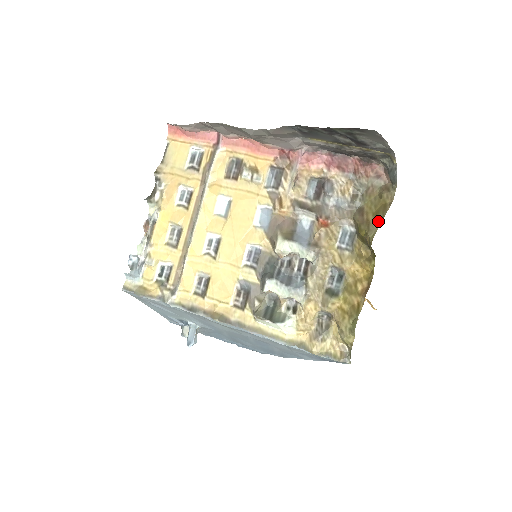
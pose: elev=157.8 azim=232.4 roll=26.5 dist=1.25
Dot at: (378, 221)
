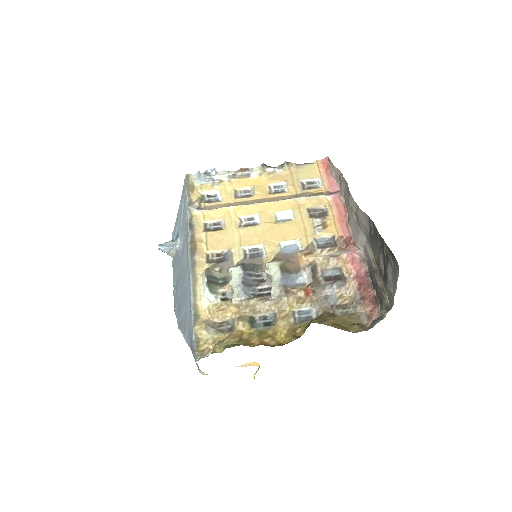
Dot at: (331, 324)
